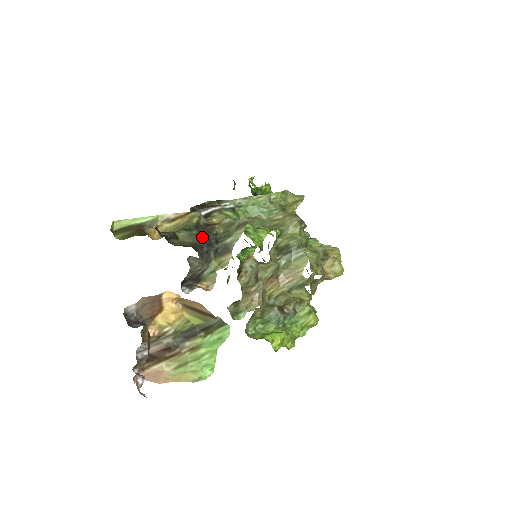
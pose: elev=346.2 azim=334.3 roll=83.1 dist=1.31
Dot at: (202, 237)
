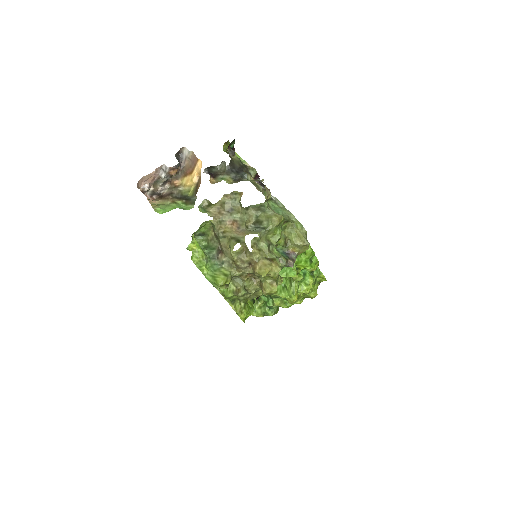
Dot at: (240, 167)
